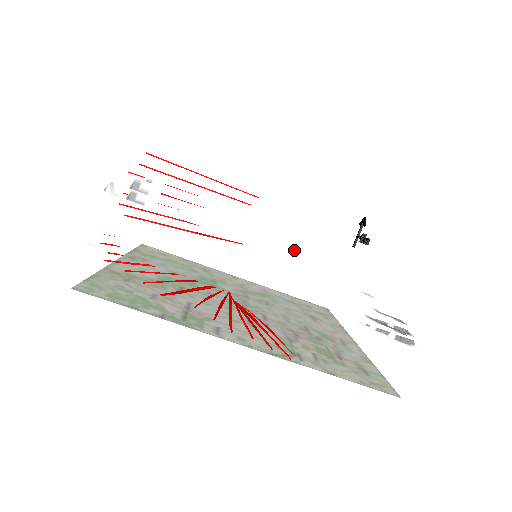
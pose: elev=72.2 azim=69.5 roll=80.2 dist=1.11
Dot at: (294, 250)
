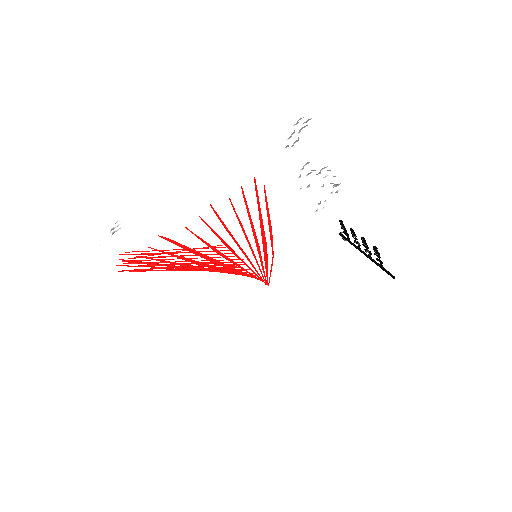
Dot at: occluded
